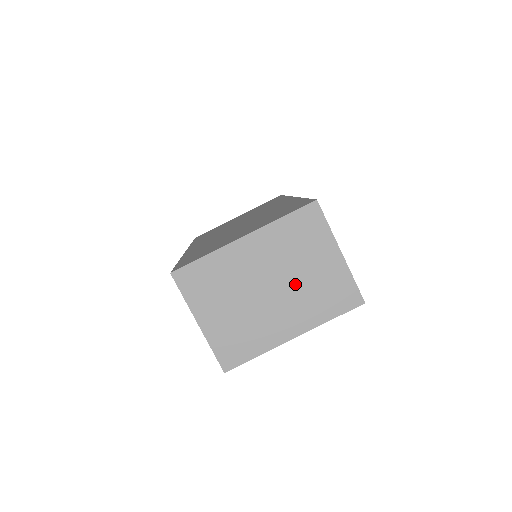
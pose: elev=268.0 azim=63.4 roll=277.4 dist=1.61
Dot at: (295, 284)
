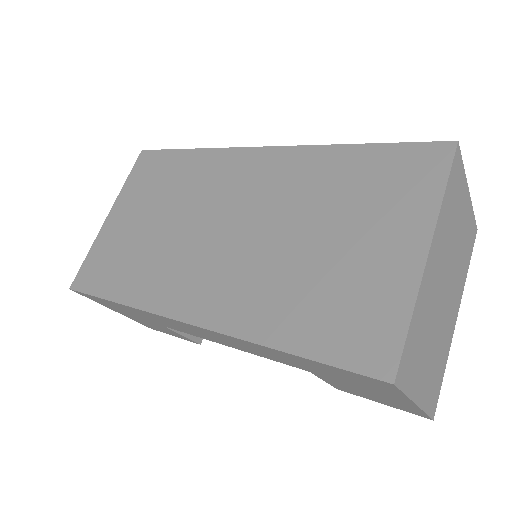
Dot at: (454, 263)
